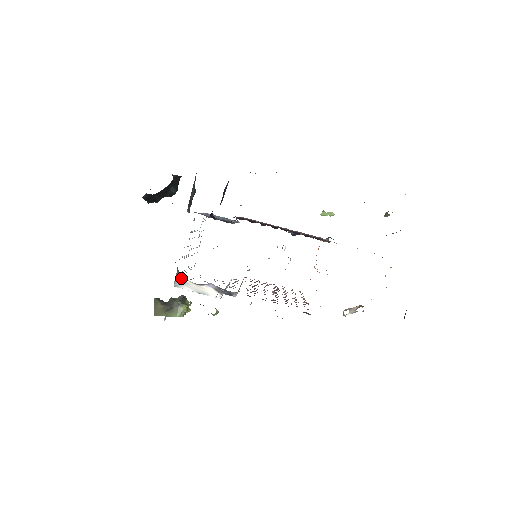
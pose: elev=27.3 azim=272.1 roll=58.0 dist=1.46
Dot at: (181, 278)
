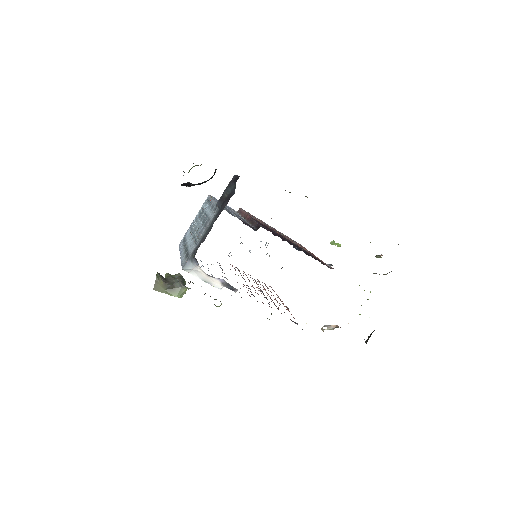
Dot at: (194, 265)
